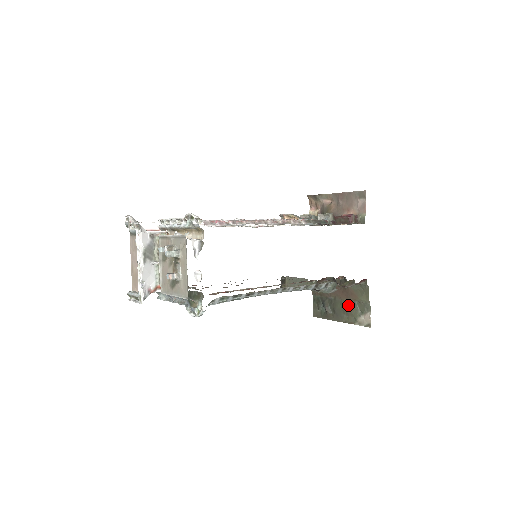
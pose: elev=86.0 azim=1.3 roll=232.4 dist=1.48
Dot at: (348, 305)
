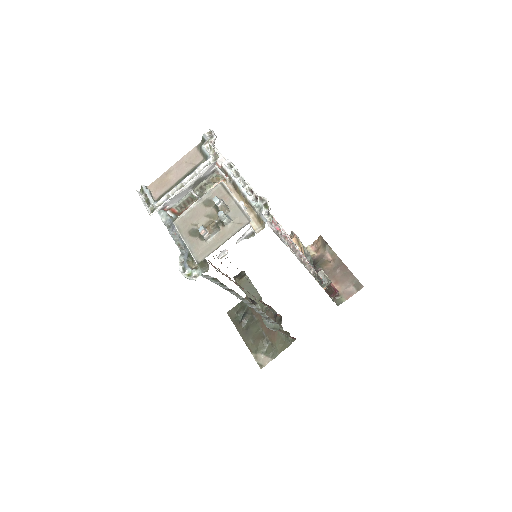
Dot at: (262, 337)
